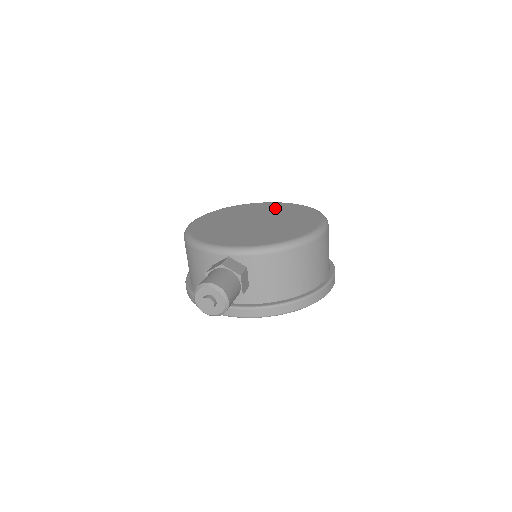
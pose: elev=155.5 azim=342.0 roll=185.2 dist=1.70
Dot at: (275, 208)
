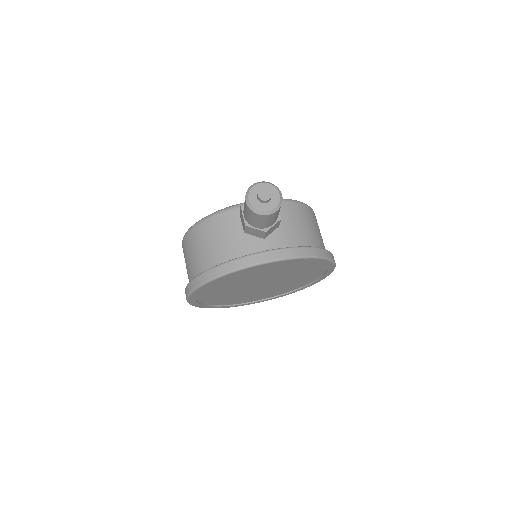
Dot at: occluded
